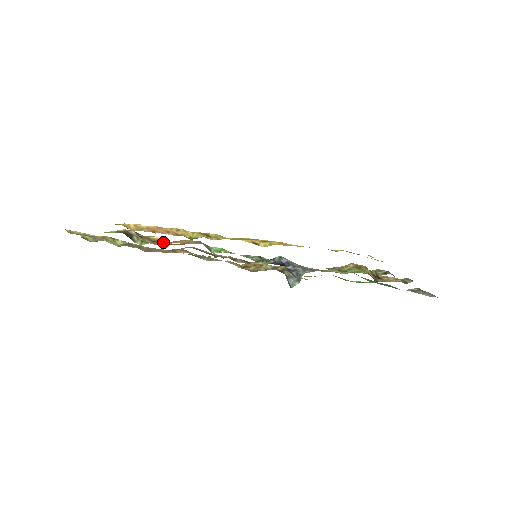
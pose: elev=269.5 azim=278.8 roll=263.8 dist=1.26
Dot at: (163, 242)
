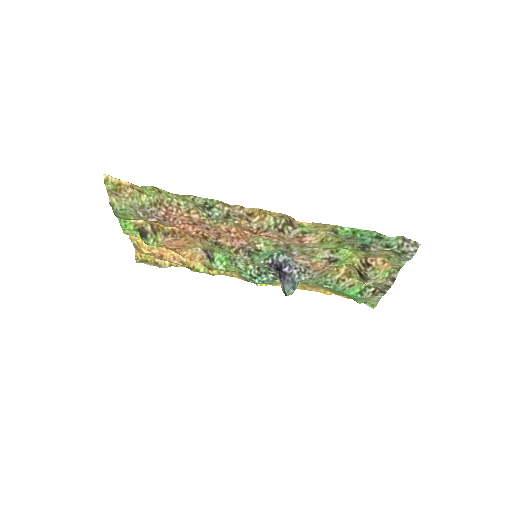
Dot at: (175, 233)
